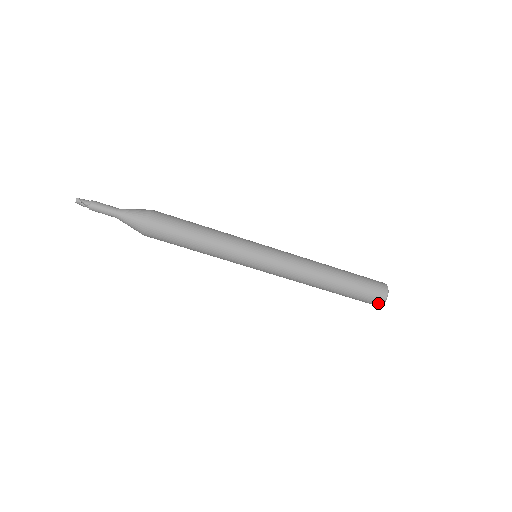
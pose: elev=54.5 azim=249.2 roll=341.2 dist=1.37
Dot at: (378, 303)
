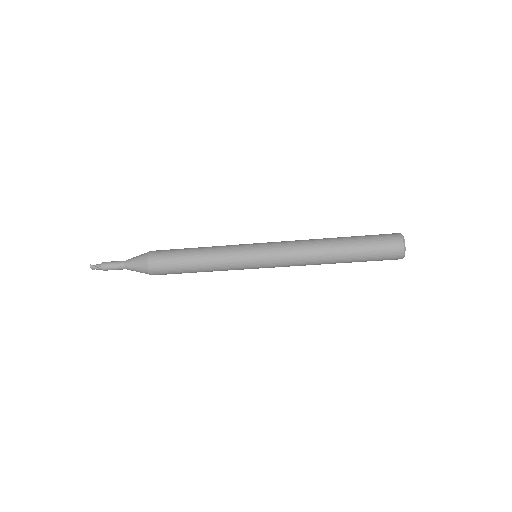
Dot at: (398, 254)
